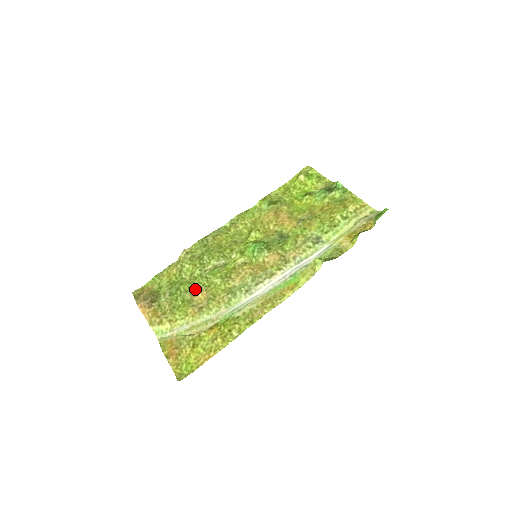
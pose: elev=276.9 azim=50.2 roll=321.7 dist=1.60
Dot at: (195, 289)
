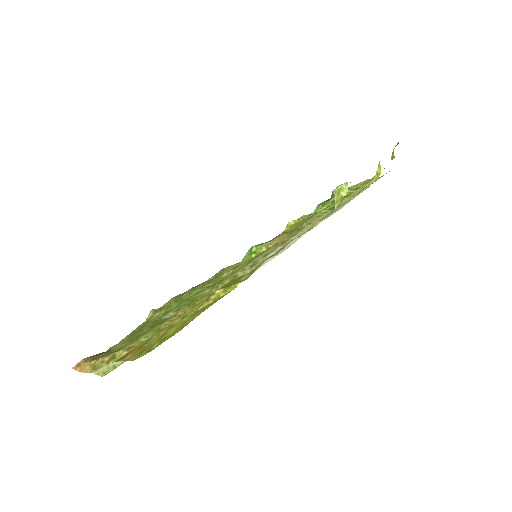
Dot at: (171, 314)
